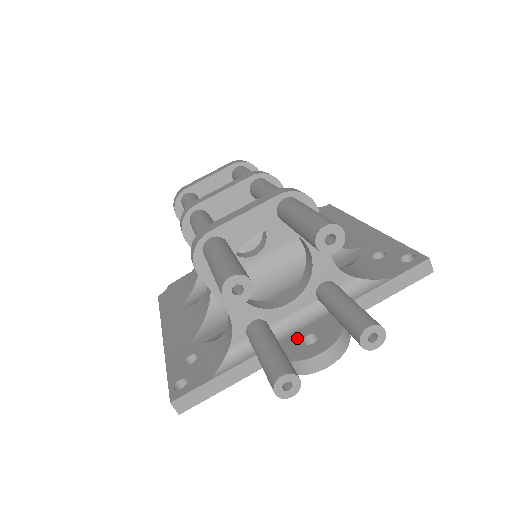
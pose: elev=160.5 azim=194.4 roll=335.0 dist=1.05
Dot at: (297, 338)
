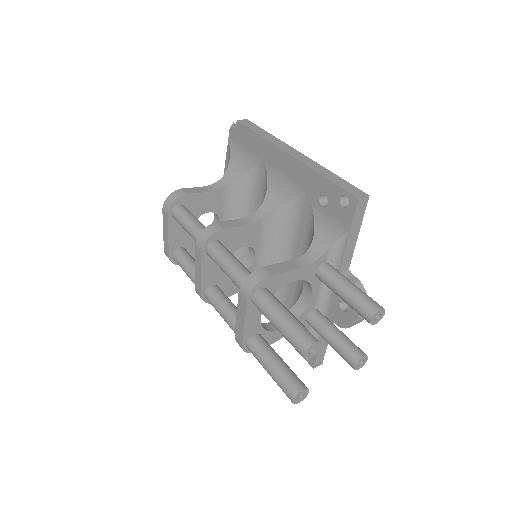
Dot at: (336, 307)
